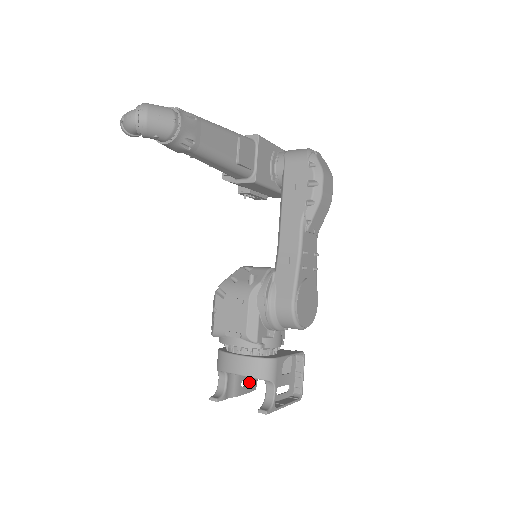
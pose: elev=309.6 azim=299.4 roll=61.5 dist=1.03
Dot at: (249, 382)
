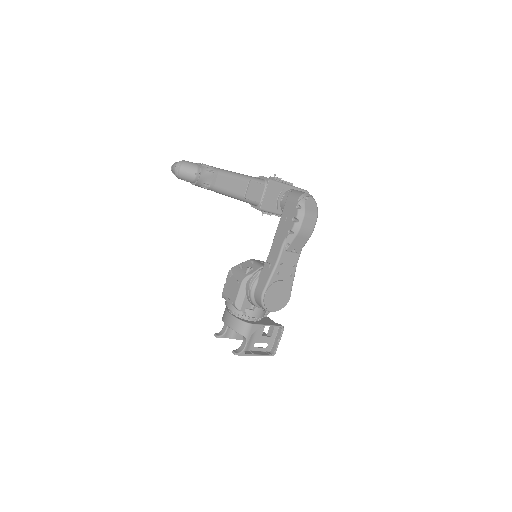
Dot at: occluded
